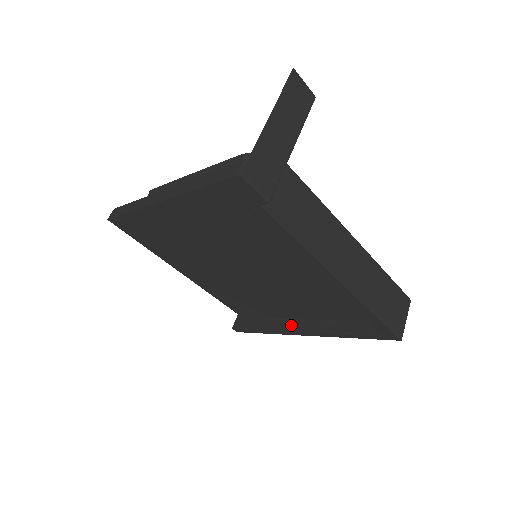
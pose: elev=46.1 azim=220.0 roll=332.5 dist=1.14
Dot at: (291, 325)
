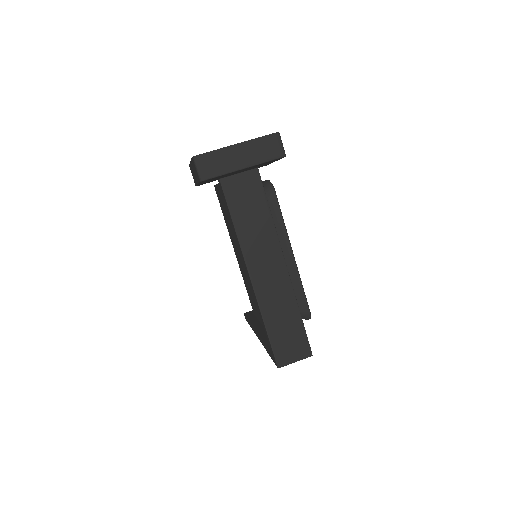
Dot at: (259, 327)
